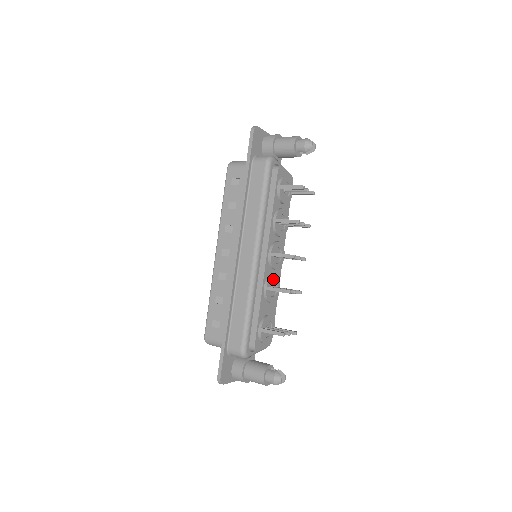
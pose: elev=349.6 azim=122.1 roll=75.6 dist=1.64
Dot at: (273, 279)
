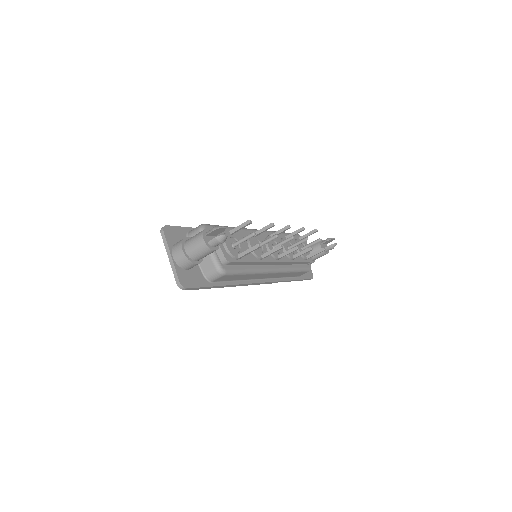
Dot at: occluded
